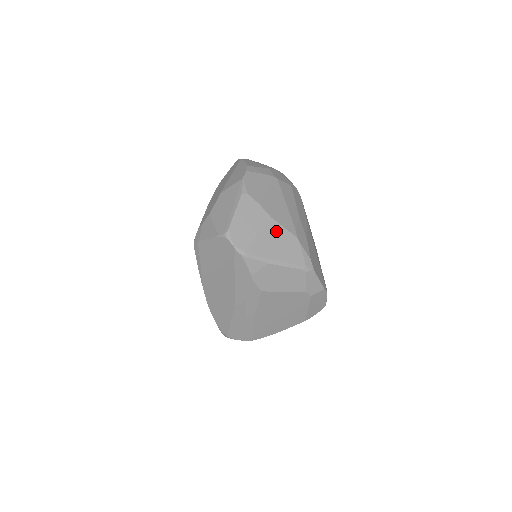
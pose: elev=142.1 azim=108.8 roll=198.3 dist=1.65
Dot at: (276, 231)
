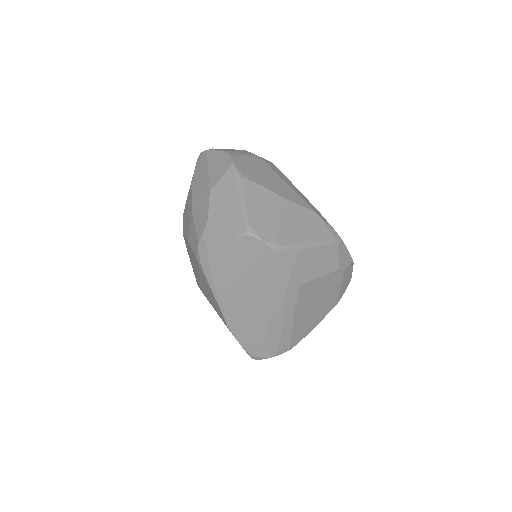
Dot at: (293, 211)
